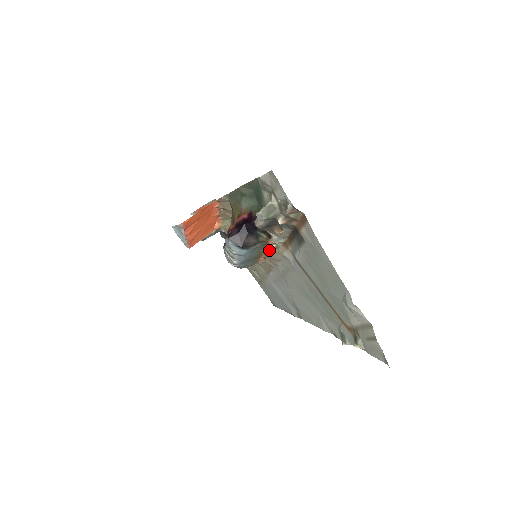
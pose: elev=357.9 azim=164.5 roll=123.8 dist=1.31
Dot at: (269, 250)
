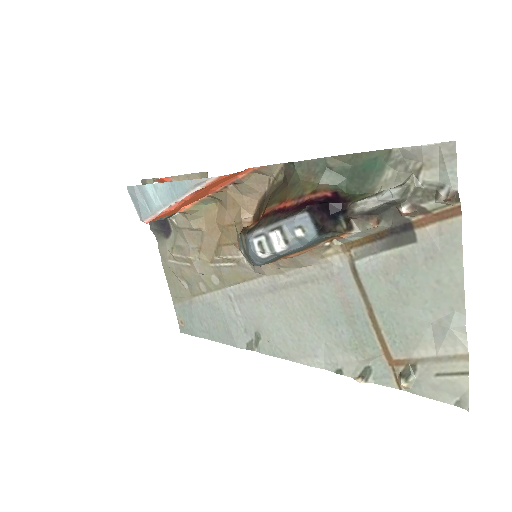
Dot at: (314, 248)
